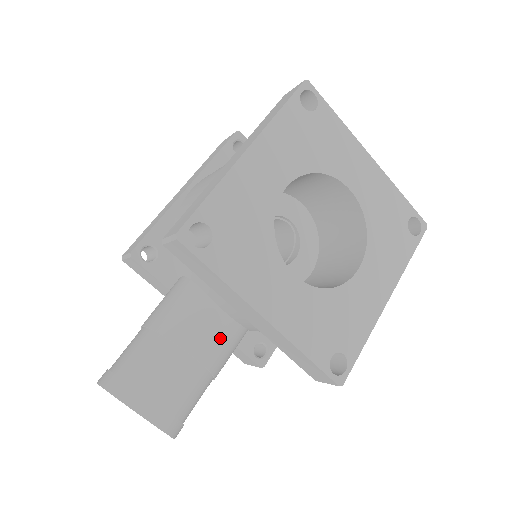
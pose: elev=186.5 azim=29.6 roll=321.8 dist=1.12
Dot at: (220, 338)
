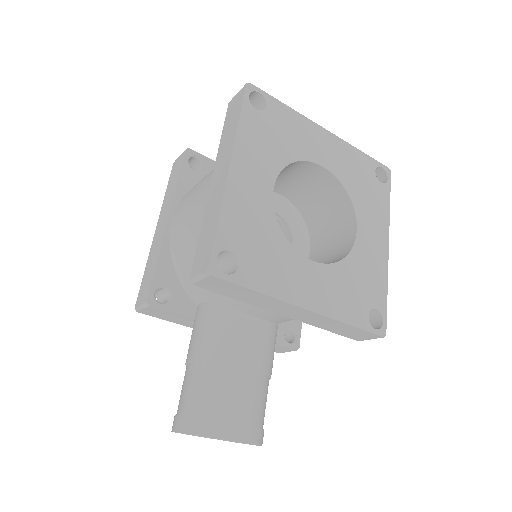
Dot at: (263, 342)
